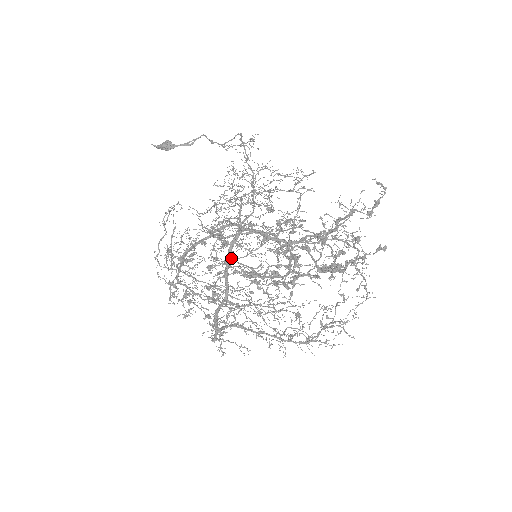
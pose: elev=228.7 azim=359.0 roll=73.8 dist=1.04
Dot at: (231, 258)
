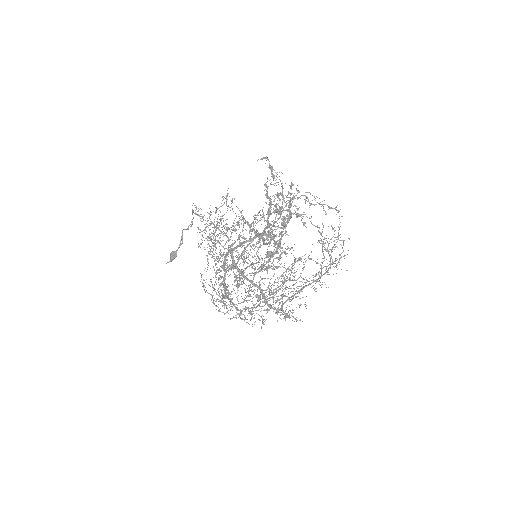
Dot at: (240, 270)
